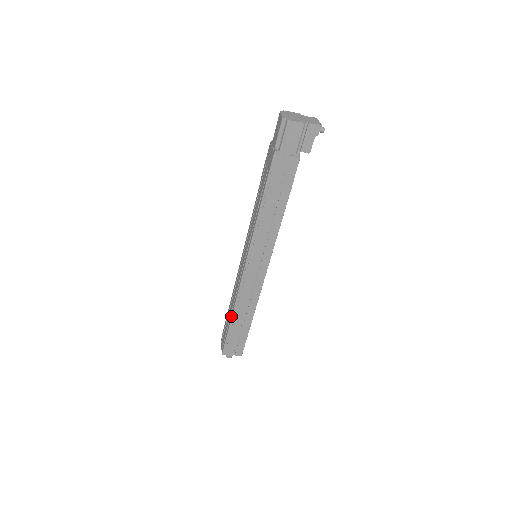
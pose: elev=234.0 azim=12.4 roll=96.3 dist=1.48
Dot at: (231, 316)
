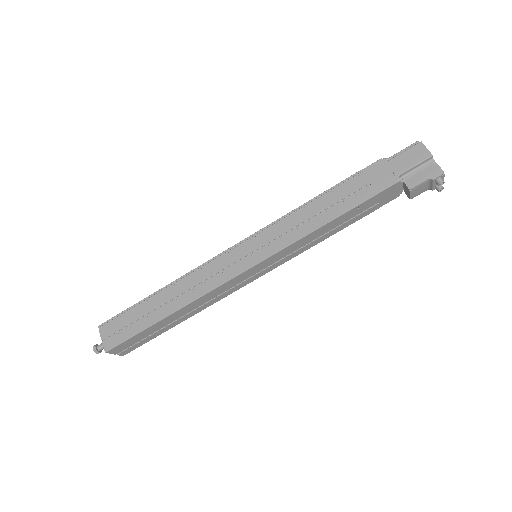
Dot at: (163, 288)
